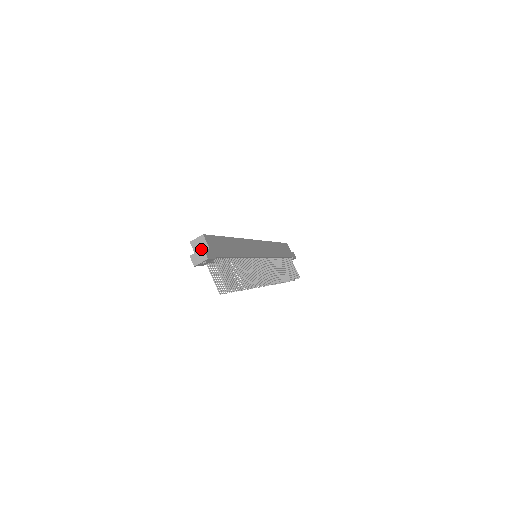
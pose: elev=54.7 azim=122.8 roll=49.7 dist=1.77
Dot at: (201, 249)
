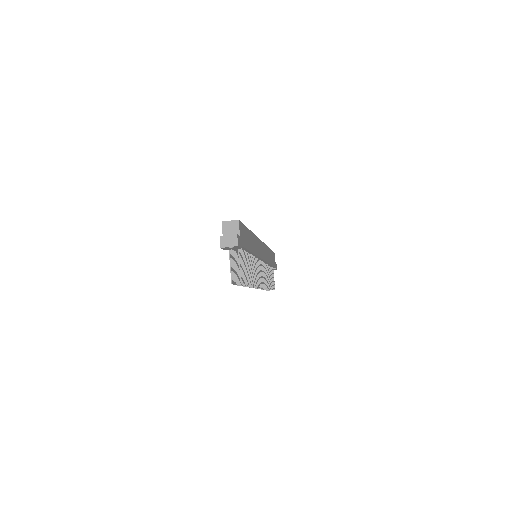
Dot at: (234, 234)
